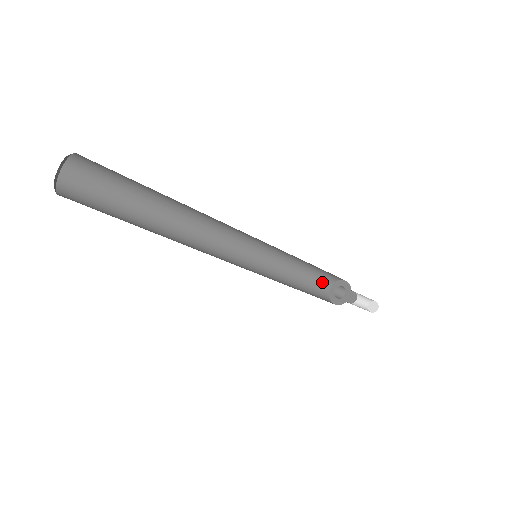
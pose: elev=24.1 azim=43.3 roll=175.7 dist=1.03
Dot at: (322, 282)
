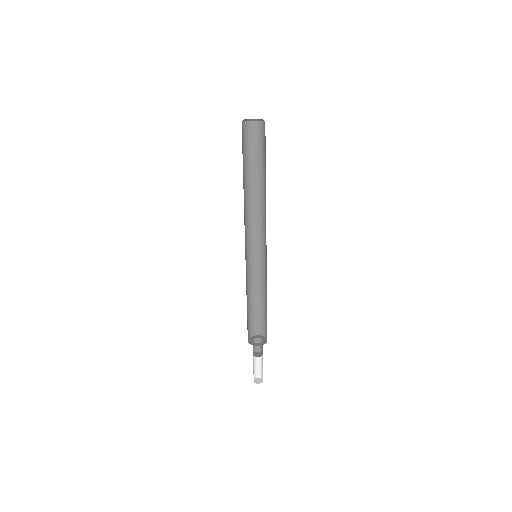
Dot at: (249, 328)
